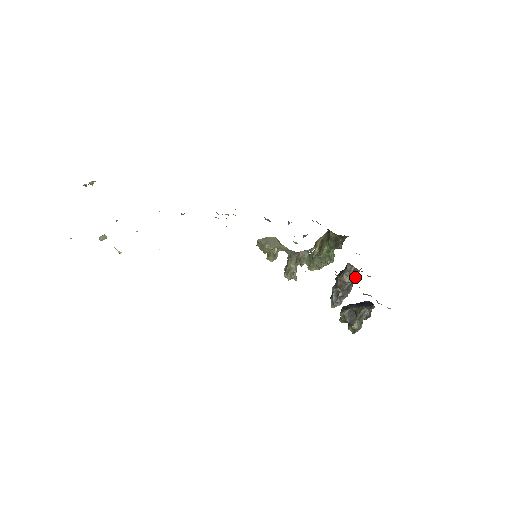
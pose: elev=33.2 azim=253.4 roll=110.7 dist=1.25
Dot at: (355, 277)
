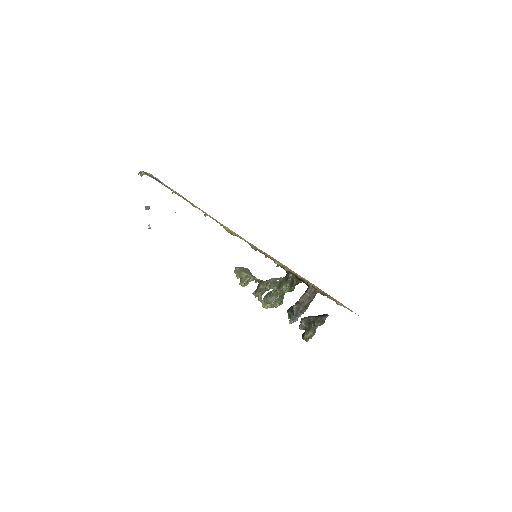
Dot at: (314, 296)
